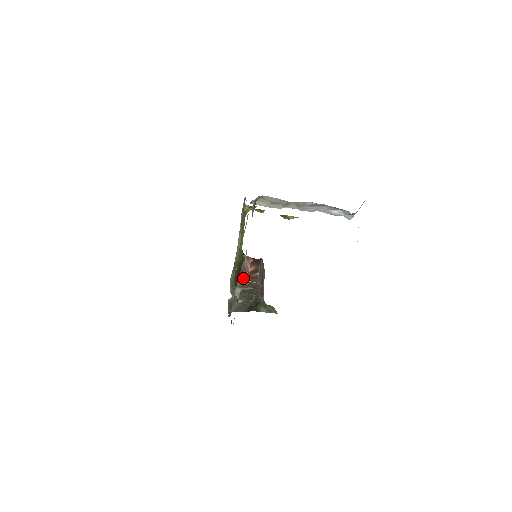
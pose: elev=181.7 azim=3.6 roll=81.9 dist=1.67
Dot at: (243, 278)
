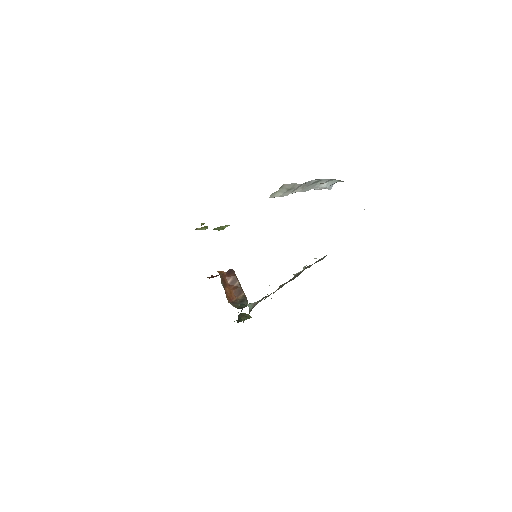
Dot at: (228, 292)
